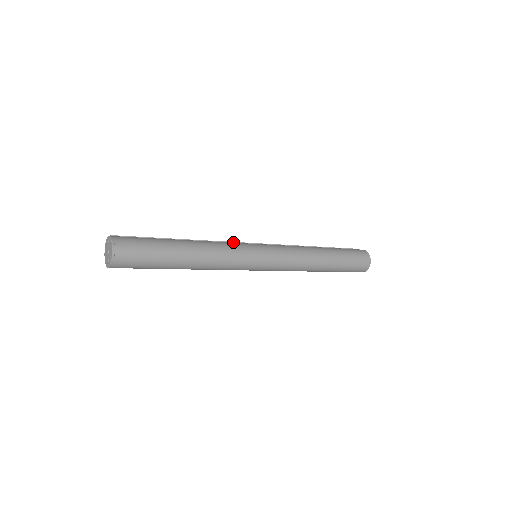
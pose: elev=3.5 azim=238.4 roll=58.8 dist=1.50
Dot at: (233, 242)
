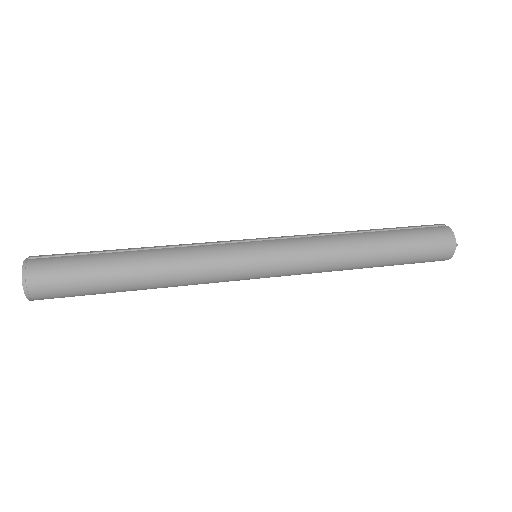
Dot at: (217, 243)
